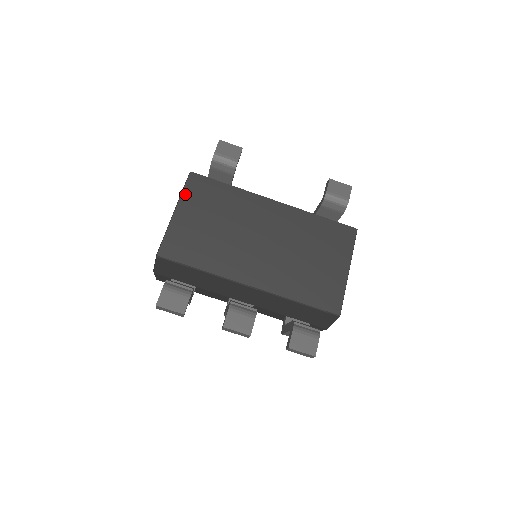
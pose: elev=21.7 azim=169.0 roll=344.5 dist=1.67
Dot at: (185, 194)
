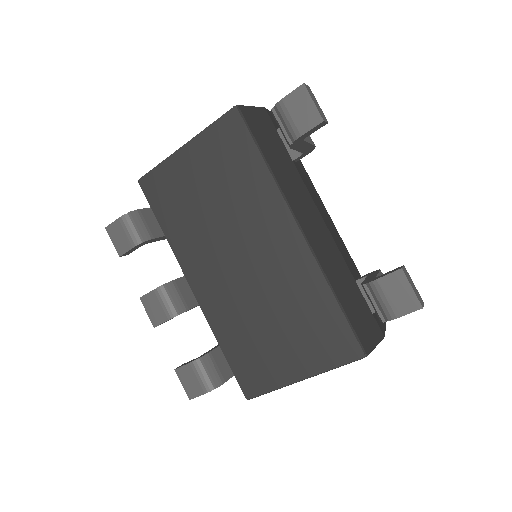
Dot at: (208, 132)
